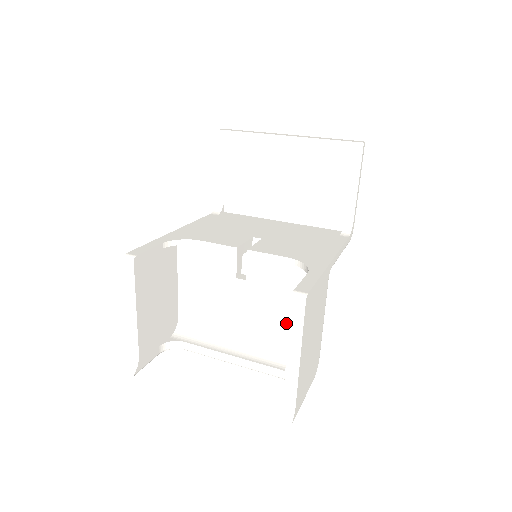
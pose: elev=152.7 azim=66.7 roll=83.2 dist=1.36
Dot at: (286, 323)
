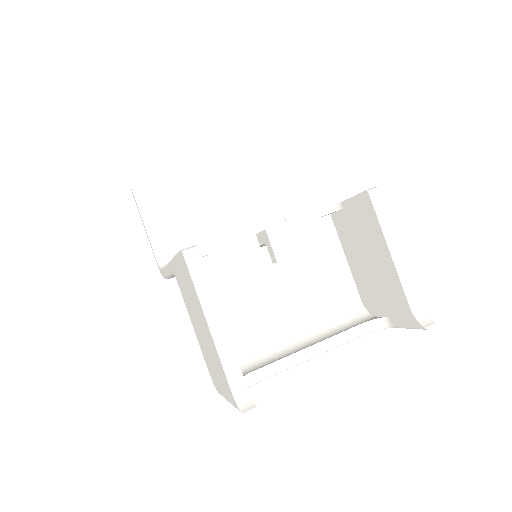
Dot at: (332, 283)
